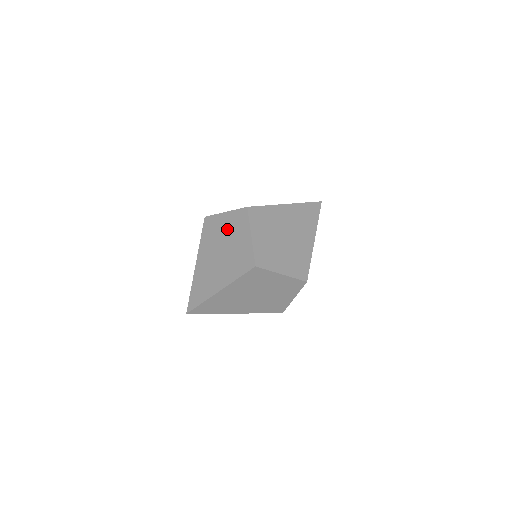
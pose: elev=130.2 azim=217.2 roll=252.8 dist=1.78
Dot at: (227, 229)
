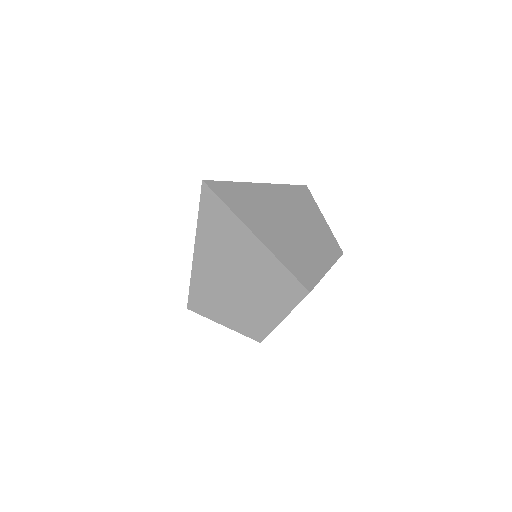
Dot at: occluded
